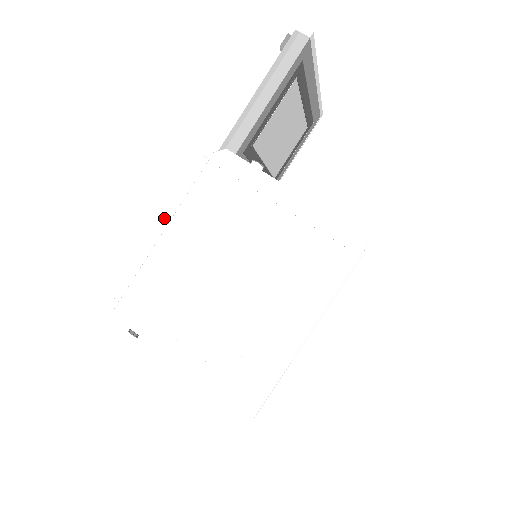
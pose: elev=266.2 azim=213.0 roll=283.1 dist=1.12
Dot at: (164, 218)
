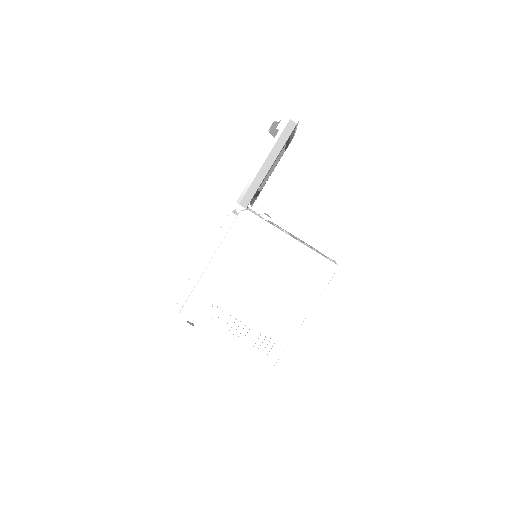
Dot at: (209, 254)
